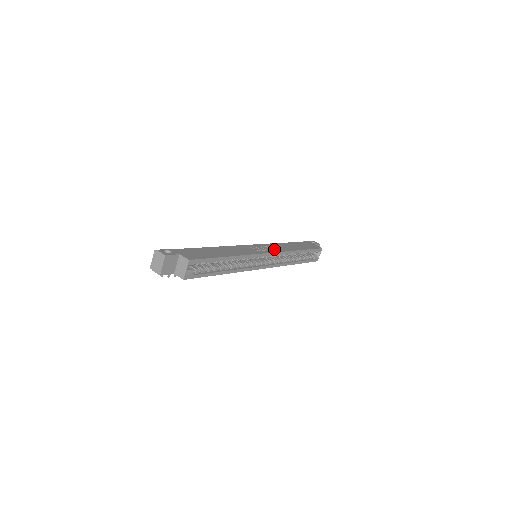
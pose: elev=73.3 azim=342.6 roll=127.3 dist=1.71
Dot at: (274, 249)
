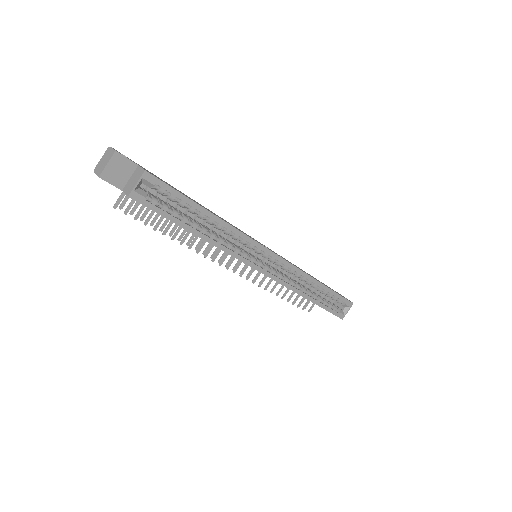
Dot at: (283, 258)
